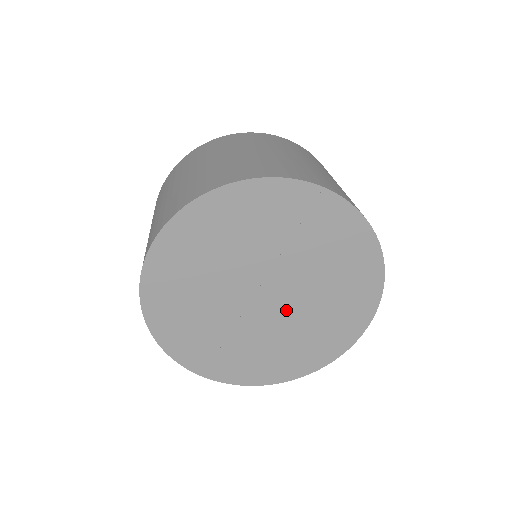
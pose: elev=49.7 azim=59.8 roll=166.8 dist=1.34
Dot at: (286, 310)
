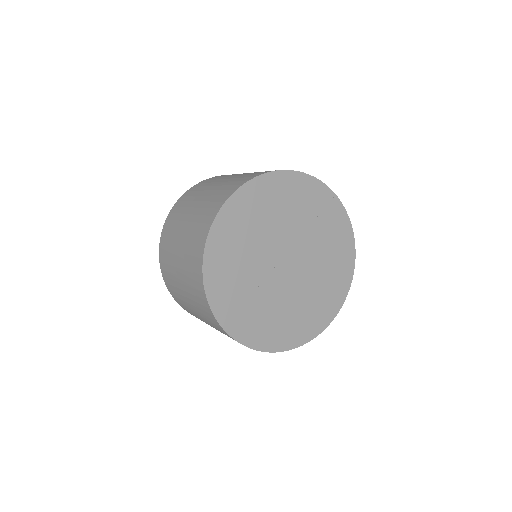
Dot at: (295, 281)
